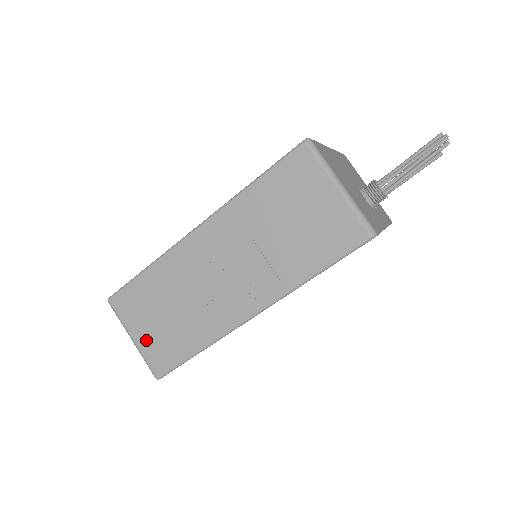
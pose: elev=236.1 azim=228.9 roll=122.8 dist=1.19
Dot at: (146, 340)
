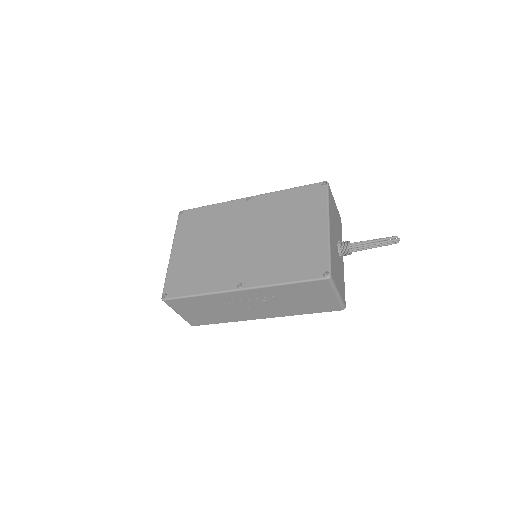
Dot at: (189, 316)
